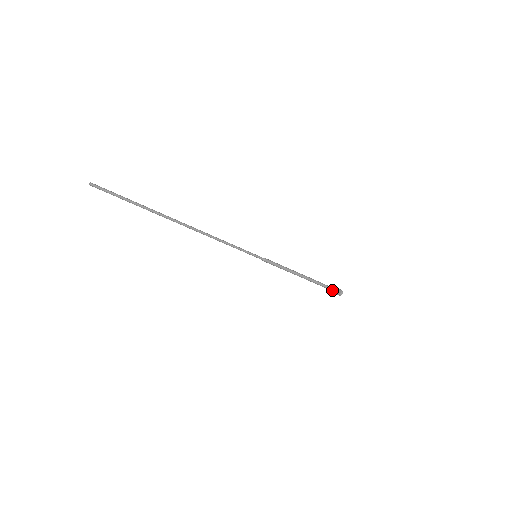
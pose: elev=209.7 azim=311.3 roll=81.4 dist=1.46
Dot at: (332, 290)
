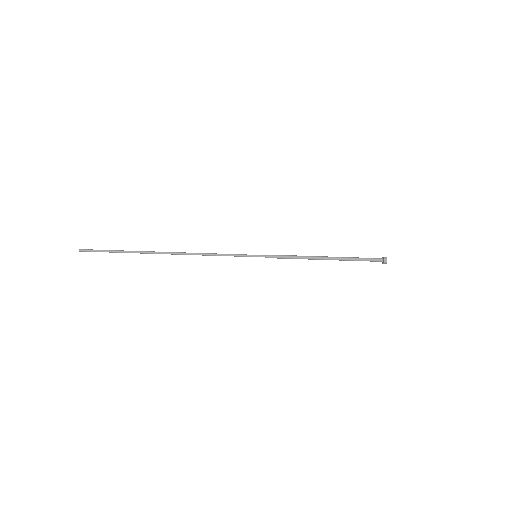
Dot at: (371, 261)
